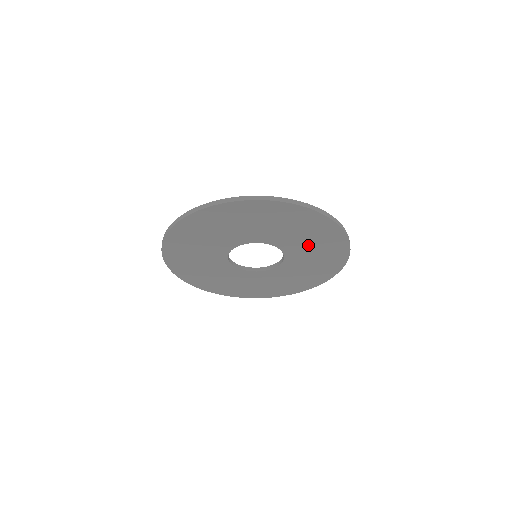
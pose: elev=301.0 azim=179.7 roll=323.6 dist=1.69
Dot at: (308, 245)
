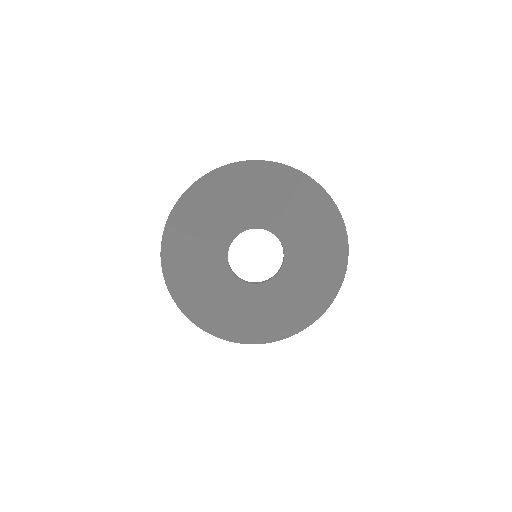
Dot at: (267, 202)
